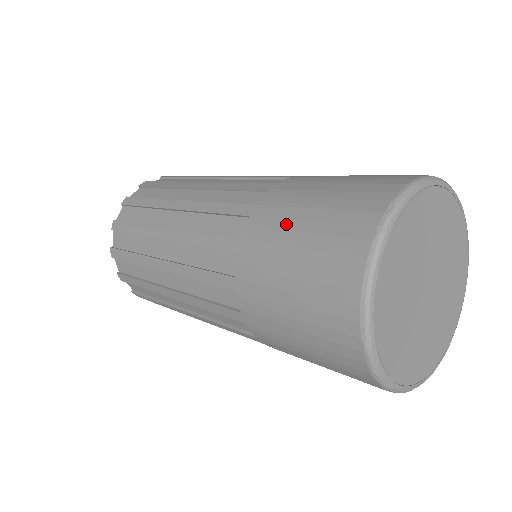
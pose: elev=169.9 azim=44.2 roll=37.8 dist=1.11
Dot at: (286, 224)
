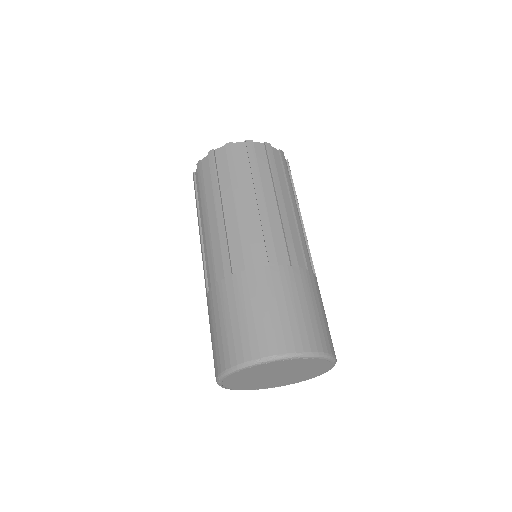
Dot at: (247, 301)
